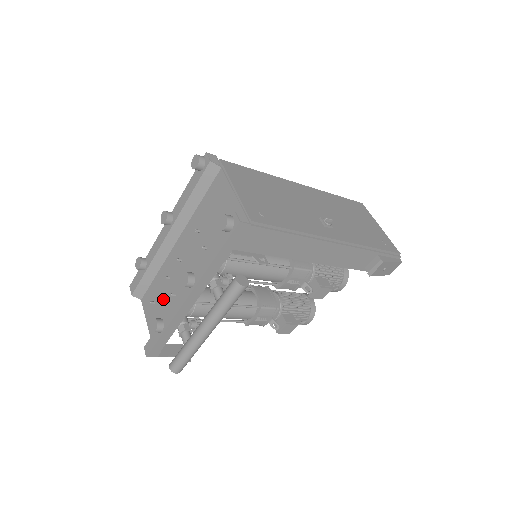
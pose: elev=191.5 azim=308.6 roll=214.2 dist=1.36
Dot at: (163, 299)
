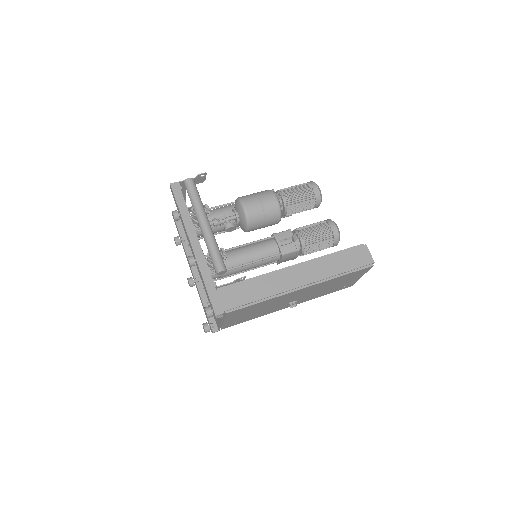
Dot at: occluded
